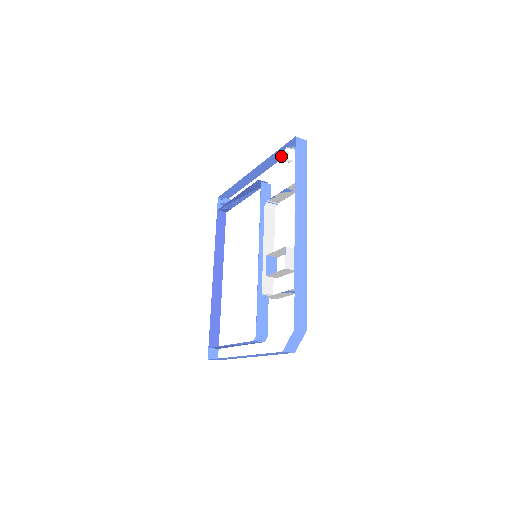
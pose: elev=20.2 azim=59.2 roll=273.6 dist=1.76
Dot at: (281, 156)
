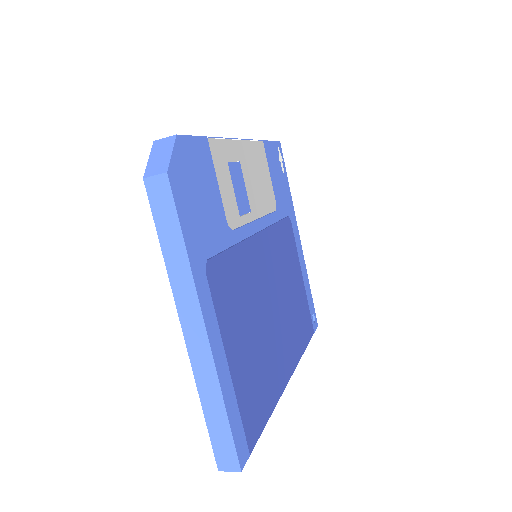
Dot at: occluded
